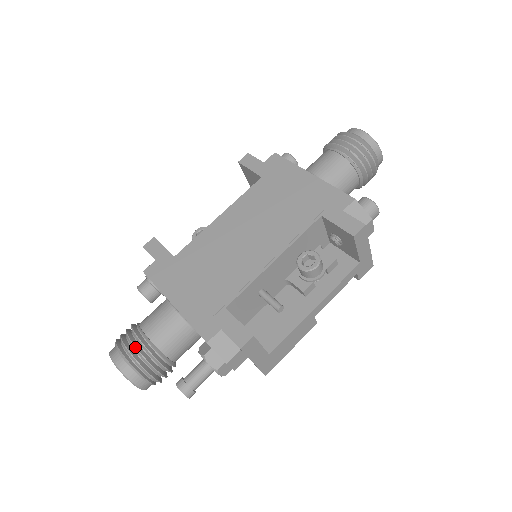
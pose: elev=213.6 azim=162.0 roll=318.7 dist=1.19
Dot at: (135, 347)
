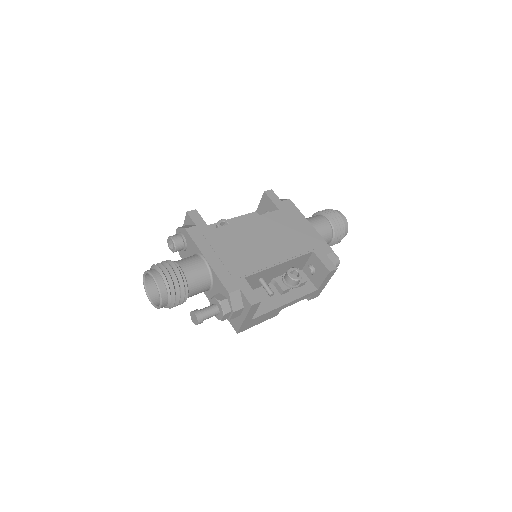
Dot at: (175, 275)
